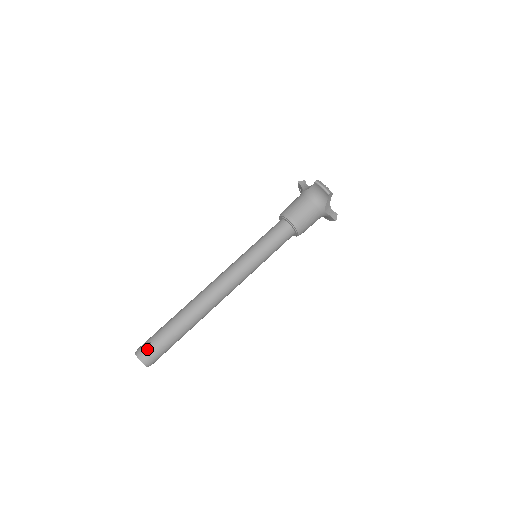
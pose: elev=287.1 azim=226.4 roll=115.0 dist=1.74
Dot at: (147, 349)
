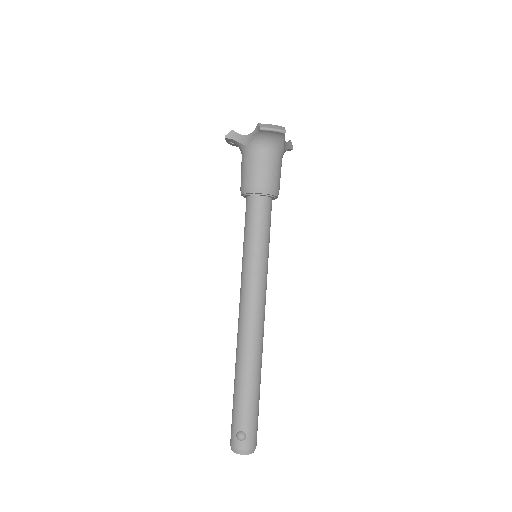
Dot at: (244, 440)
